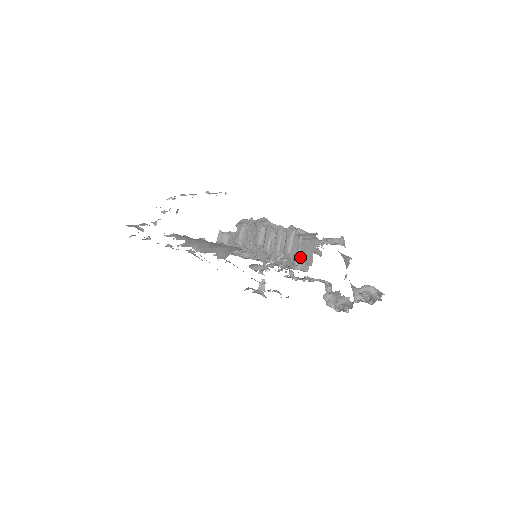
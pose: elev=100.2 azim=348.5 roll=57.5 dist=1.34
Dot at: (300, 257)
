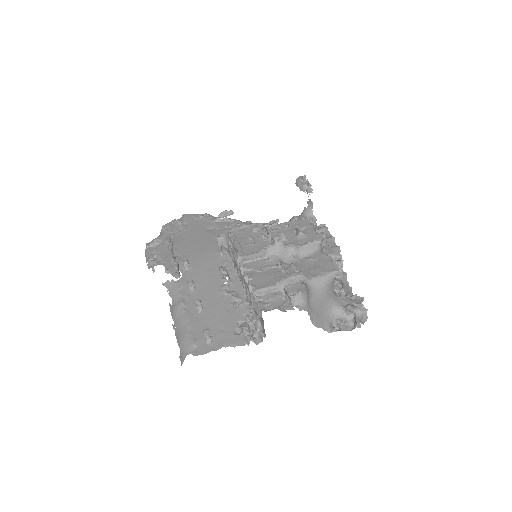
Dot at: (259, 320)
